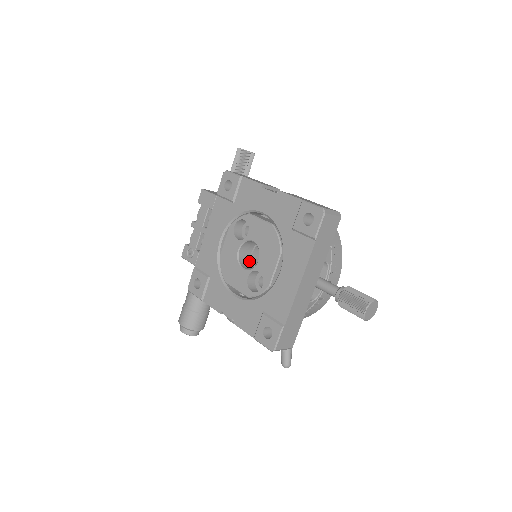
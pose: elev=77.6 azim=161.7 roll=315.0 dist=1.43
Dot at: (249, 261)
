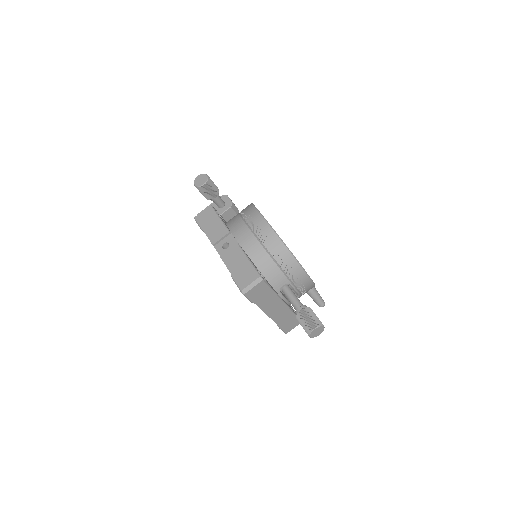
Dot at: occluded
